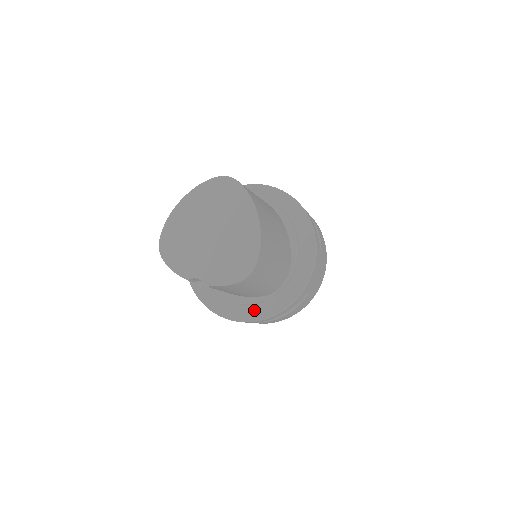
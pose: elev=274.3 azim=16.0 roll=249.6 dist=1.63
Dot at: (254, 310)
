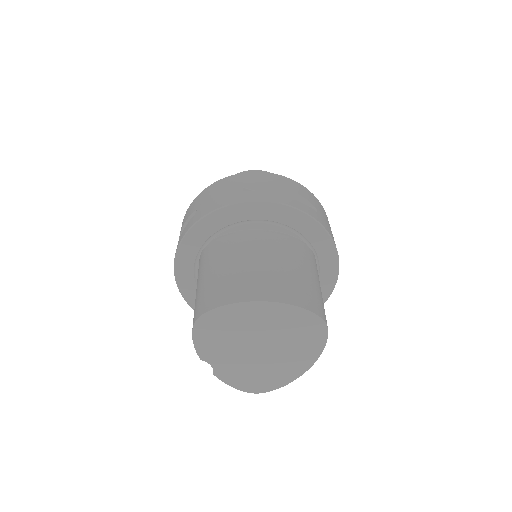
Dot at: occluded
